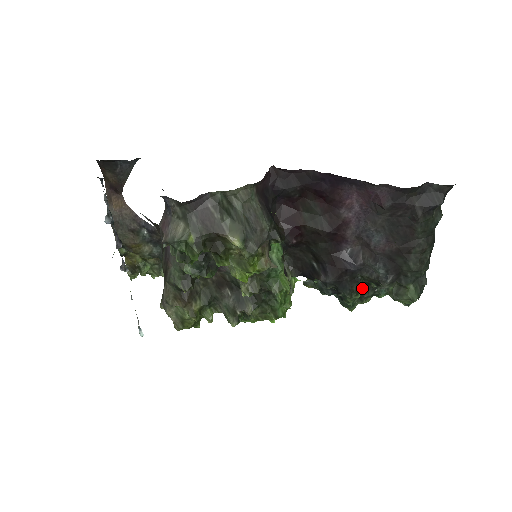
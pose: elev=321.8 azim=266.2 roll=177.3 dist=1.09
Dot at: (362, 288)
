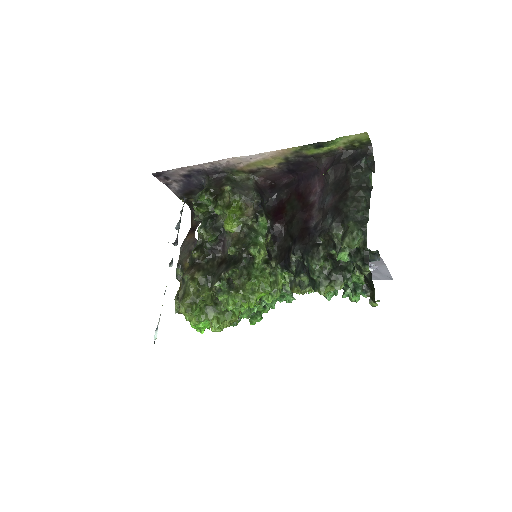
Dot at: (326, 259)
